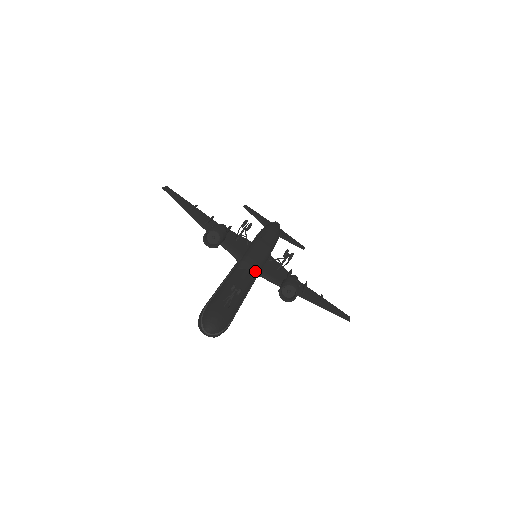
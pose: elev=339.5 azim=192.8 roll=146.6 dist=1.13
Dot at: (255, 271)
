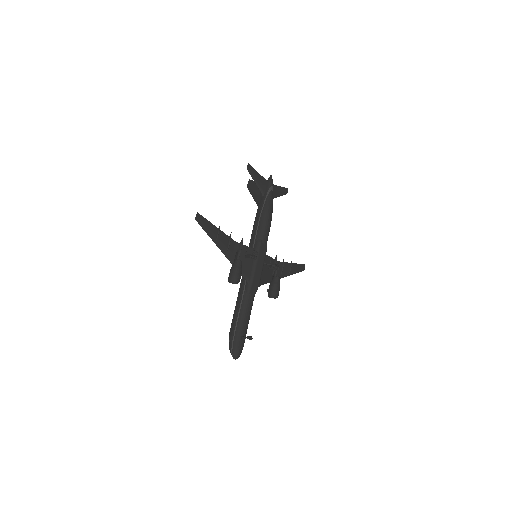
Dot at: occluded
